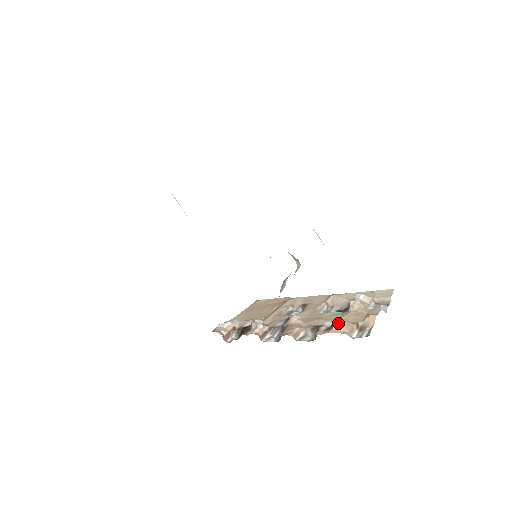
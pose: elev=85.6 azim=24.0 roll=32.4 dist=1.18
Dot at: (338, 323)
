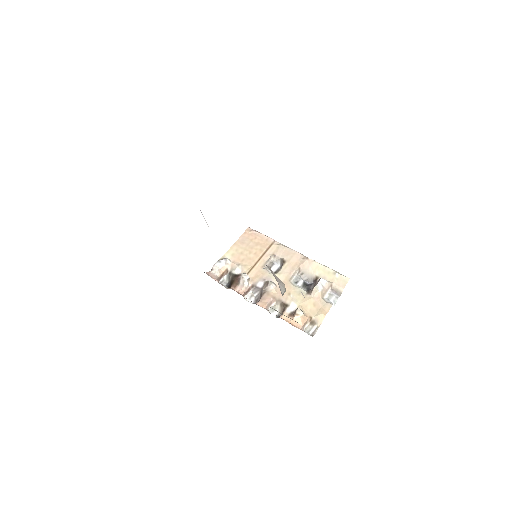
Dot at: (299, 317)
